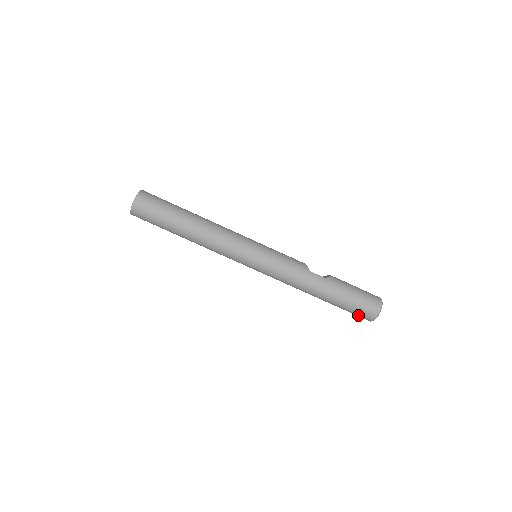
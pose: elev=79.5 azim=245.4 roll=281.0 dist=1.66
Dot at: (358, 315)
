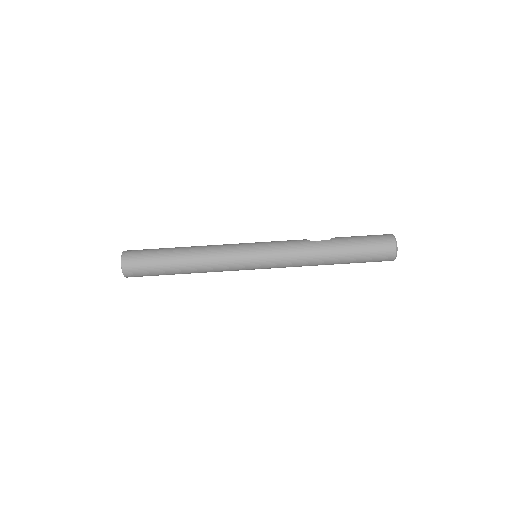
Dot at: (379, 259)
